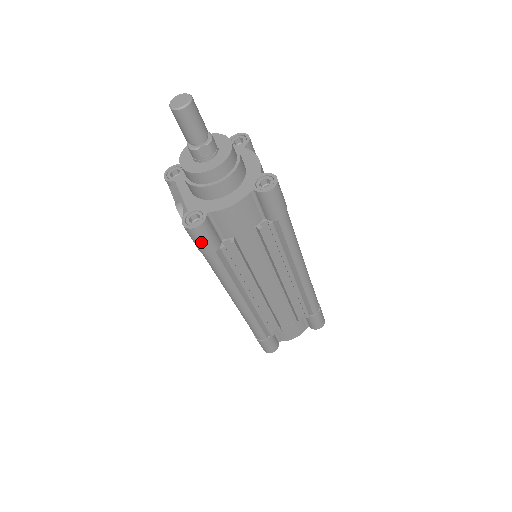
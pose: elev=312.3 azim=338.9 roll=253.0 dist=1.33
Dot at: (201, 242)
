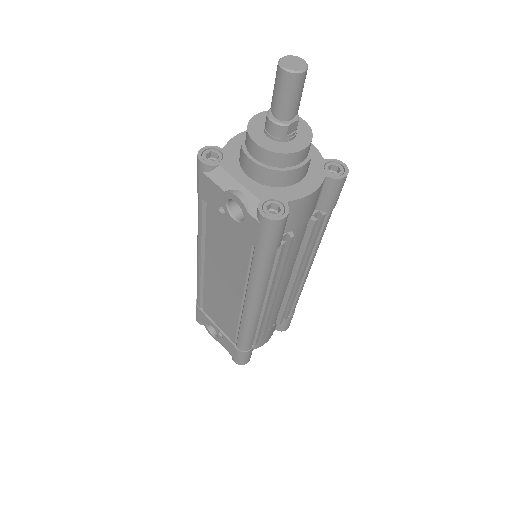
Dot at: (275, 237)
